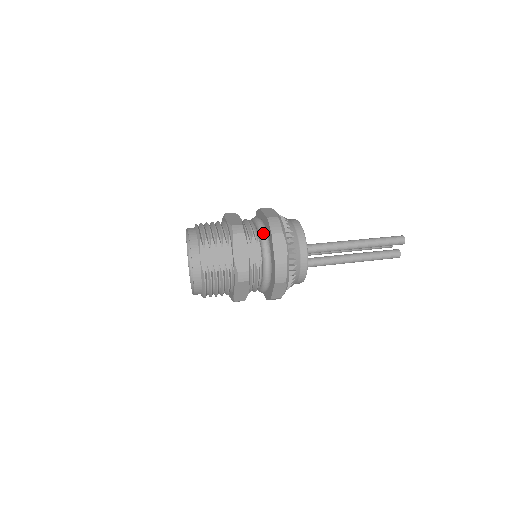
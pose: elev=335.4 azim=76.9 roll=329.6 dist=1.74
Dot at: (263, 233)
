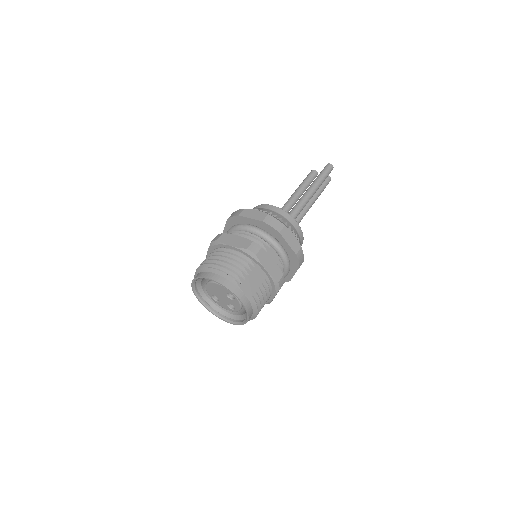
Dot at: (268, 236)
